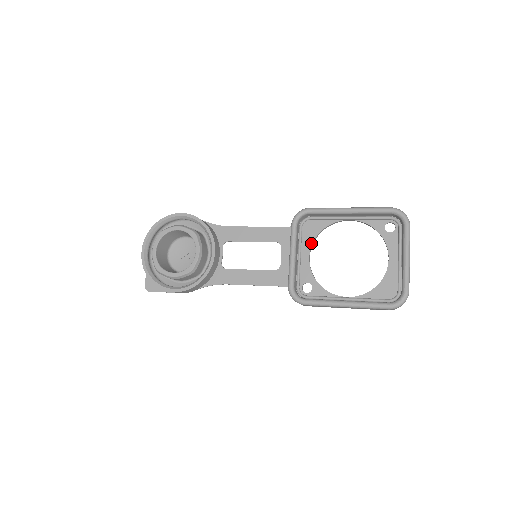
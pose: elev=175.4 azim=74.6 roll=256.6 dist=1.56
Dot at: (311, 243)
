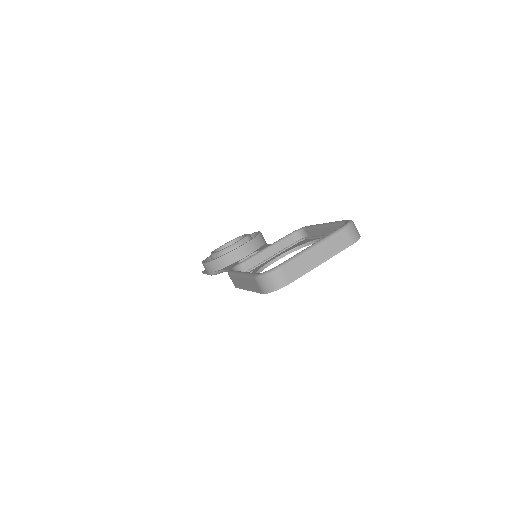
Dot at: (287, 251)
